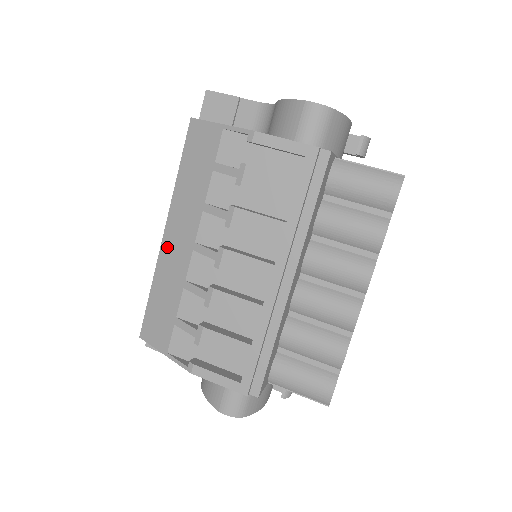
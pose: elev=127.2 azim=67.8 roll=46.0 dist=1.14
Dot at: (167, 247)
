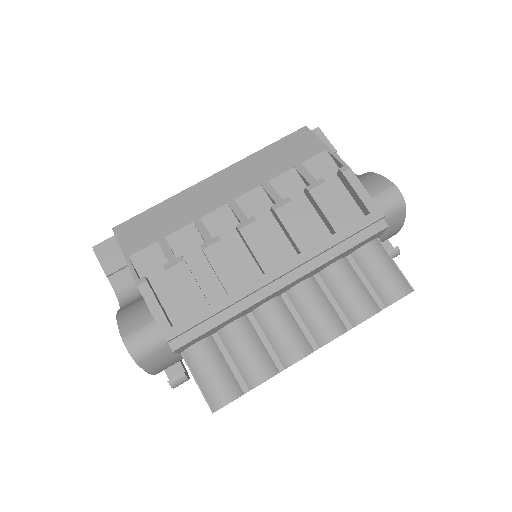
Dot at: (206, 186)
